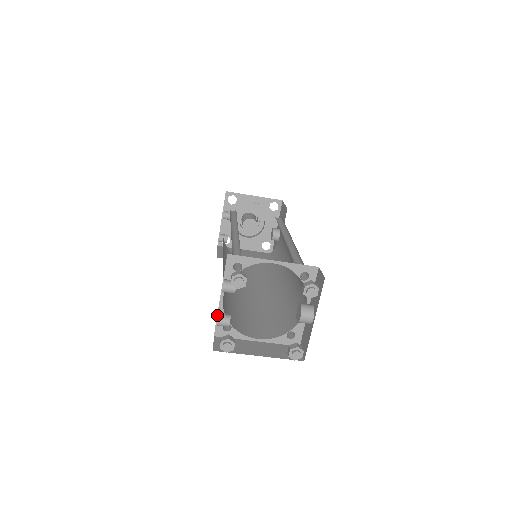
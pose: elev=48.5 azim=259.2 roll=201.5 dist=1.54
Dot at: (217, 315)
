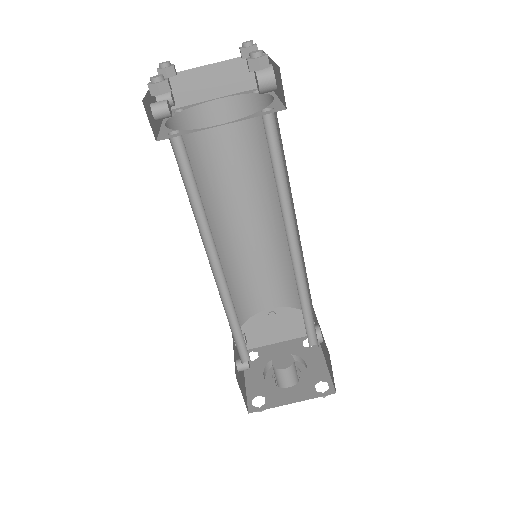
Dot at: (159, 132)
